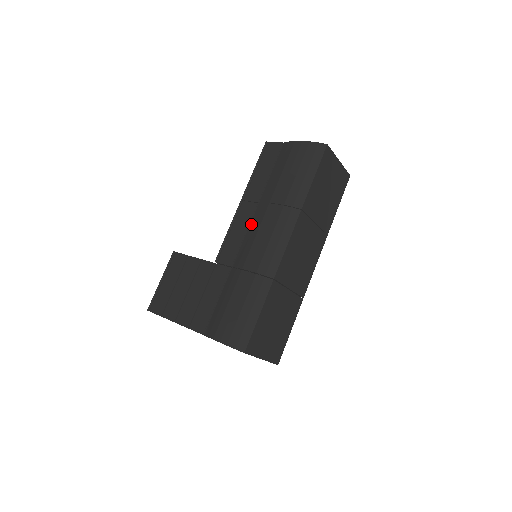
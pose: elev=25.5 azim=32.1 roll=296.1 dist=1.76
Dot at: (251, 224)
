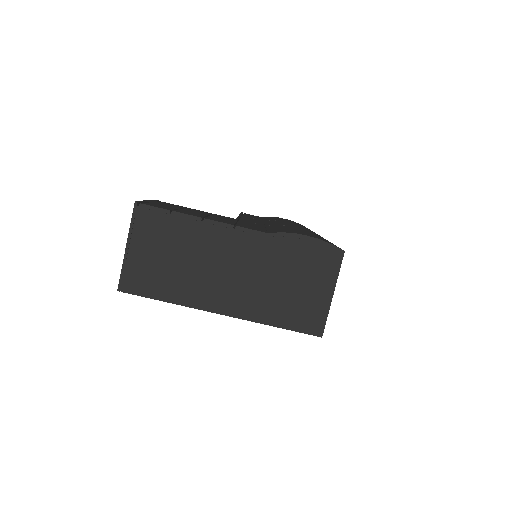
Dot at: occluded
